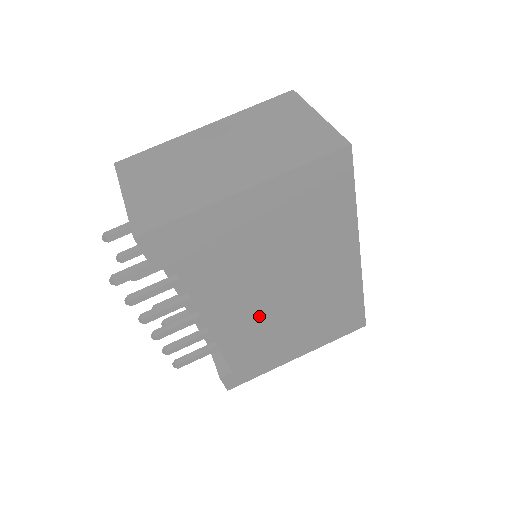
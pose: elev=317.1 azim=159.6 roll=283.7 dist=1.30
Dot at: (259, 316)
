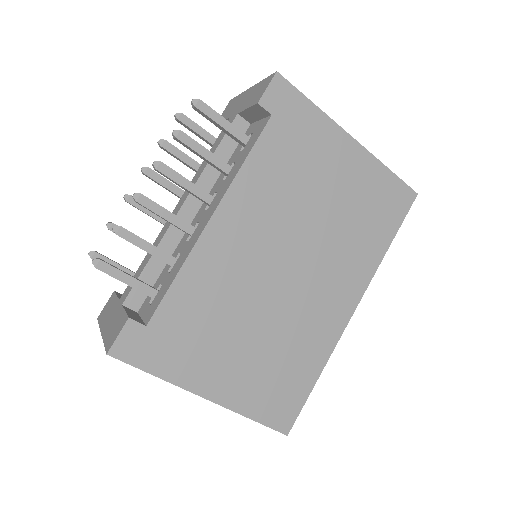
Dot at: (246, 274)
